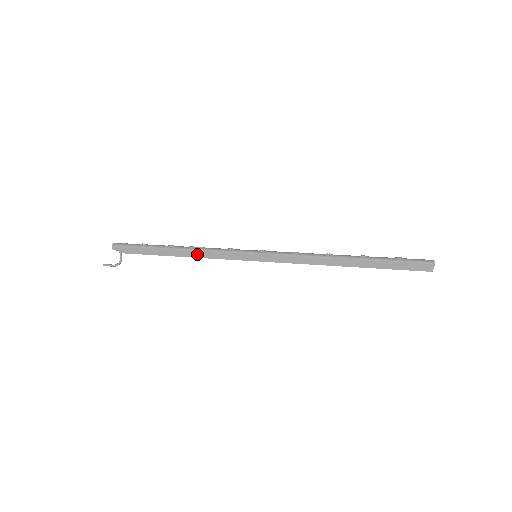
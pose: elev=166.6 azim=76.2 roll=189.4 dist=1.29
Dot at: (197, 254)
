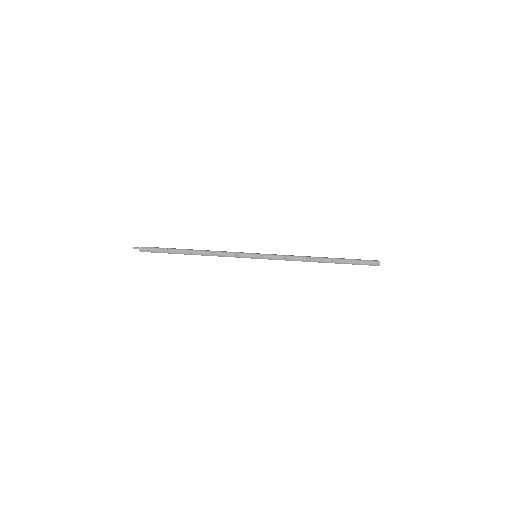
Dot at: occluded
